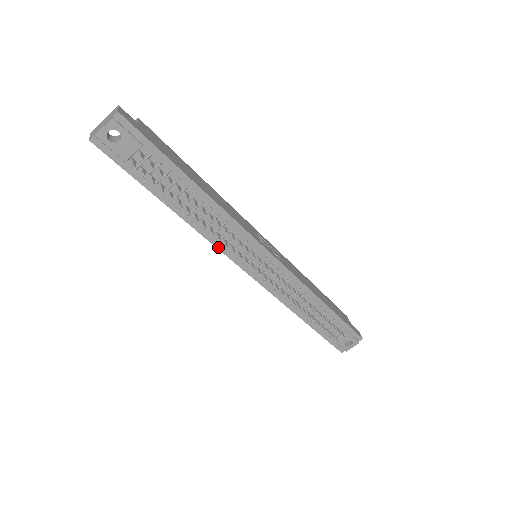
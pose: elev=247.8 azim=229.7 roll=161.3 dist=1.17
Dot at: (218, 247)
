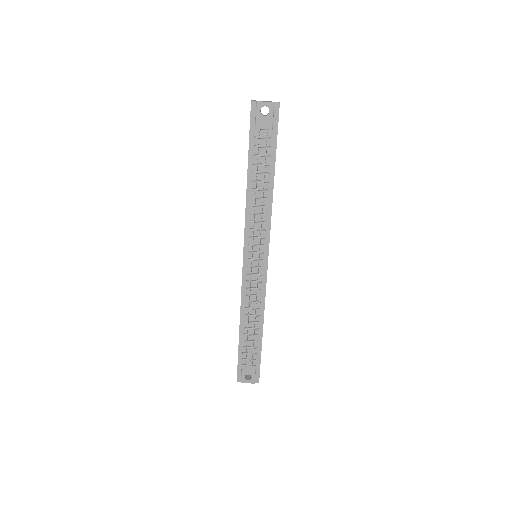
Dot at: (246, 226)
